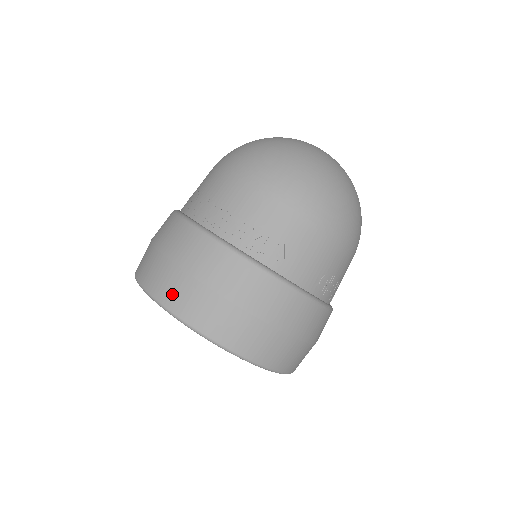
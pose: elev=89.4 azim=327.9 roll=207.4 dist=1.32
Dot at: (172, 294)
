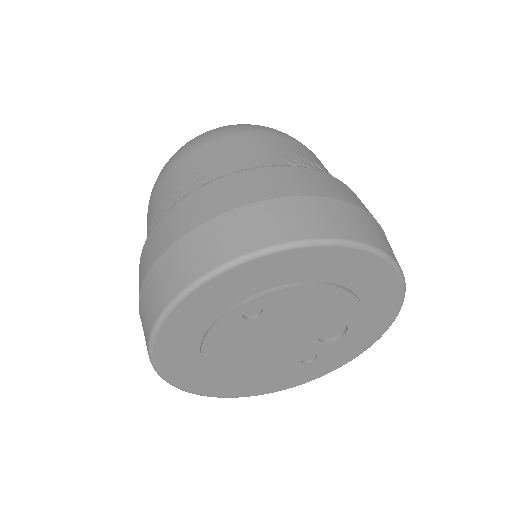
Dot at: (160, 292)
